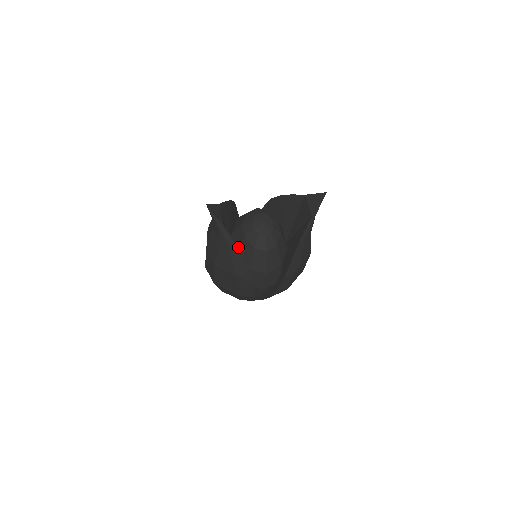
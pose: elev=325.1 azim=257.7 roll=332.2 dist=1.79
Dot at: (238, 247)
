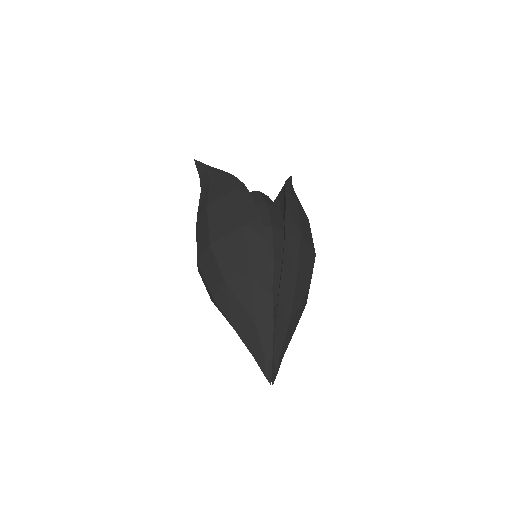
Dot at: occluded
